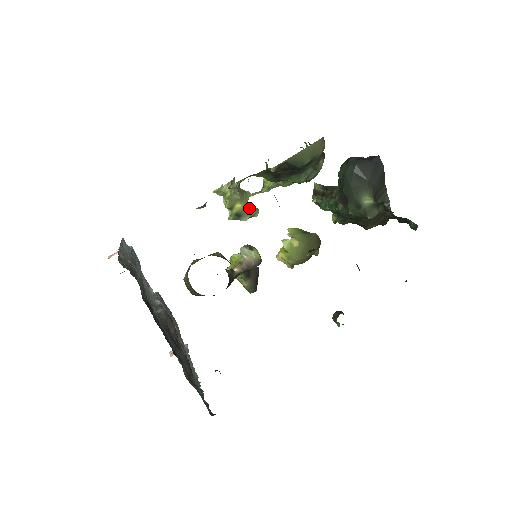
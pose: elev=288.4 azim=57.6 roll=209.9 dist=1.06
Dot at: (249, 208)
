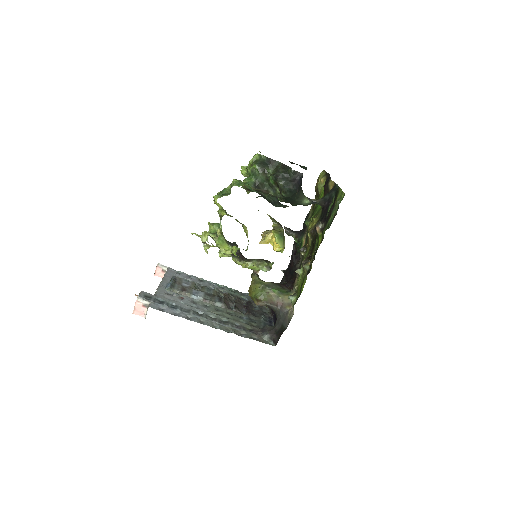
Dot at: occluded
